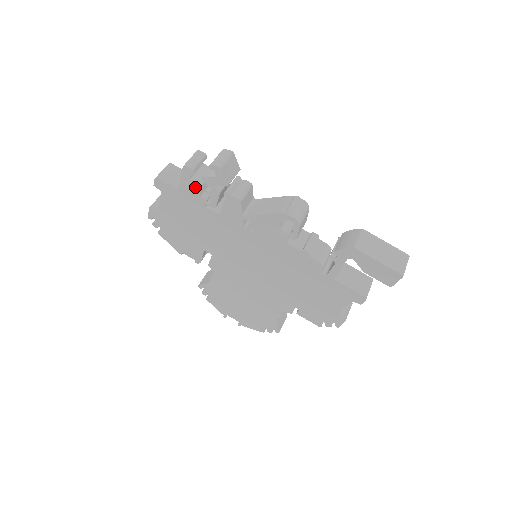
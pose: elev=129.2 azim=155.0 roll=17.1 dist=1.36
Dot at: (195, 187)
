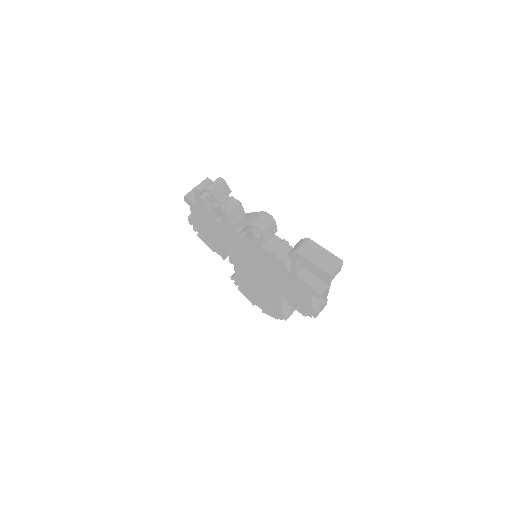
Dot at: (204, 203)
